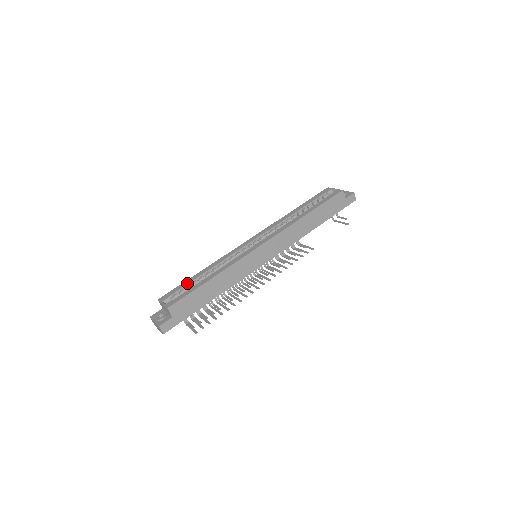
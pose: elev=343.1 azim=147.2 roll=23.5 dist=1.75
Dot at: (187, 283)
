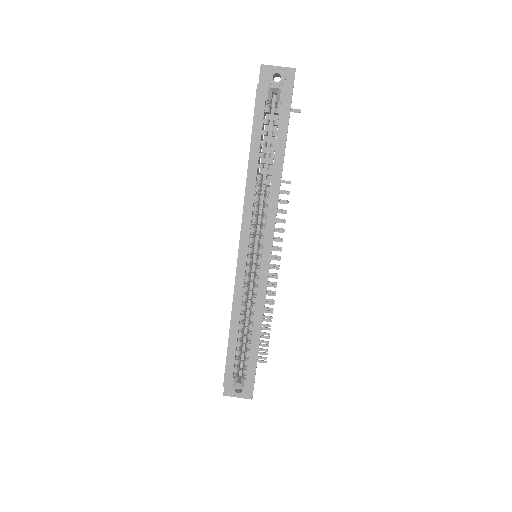
Dot at: (234, 353)
